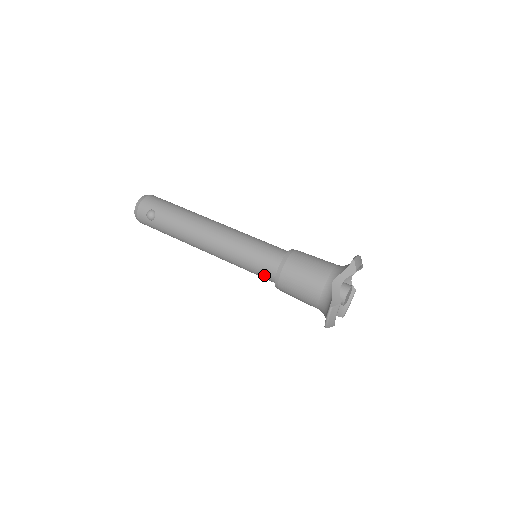
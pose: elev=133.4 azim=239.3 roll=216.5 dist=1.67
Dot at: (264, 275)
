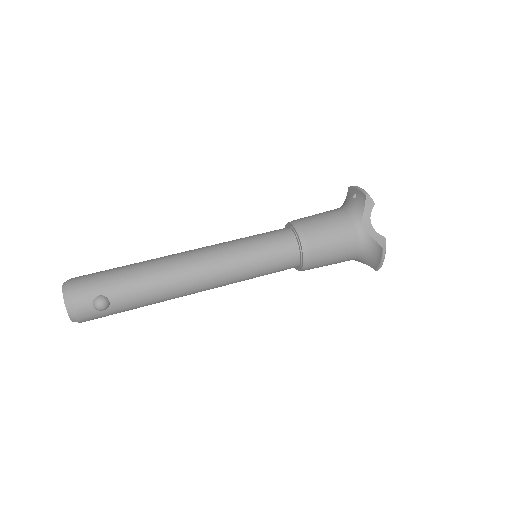
Dot at: (285, 268)
